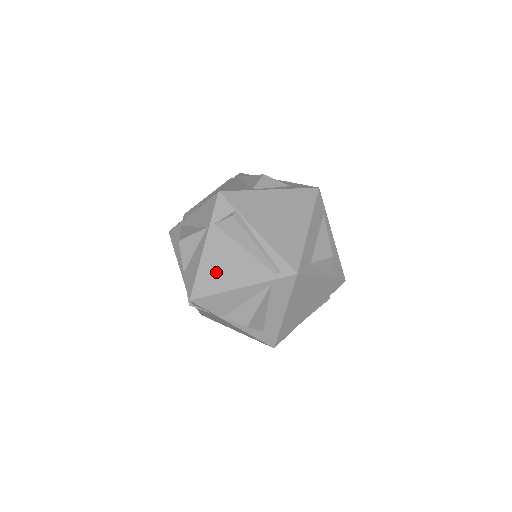
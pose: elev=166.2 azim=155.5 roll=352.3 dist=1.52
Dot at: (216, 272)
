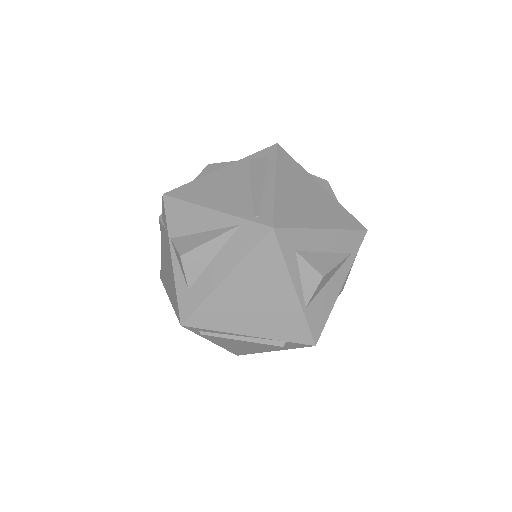
Dot at: (208, 188)
